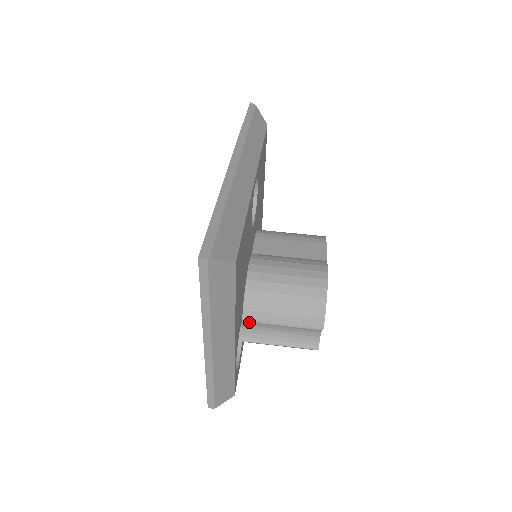
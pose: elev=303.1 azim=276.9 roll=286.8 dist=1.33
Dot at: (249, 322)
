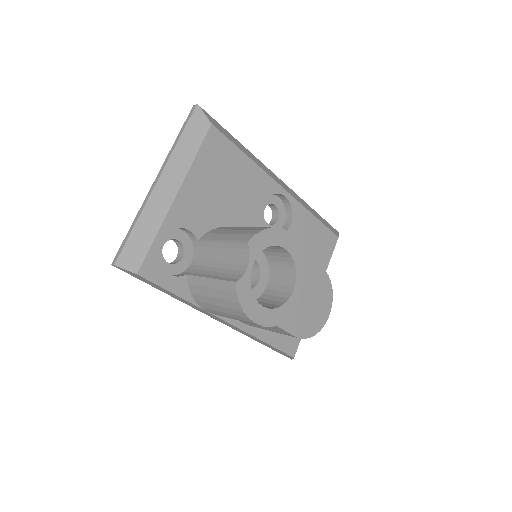
Dot at: (204, 253)
